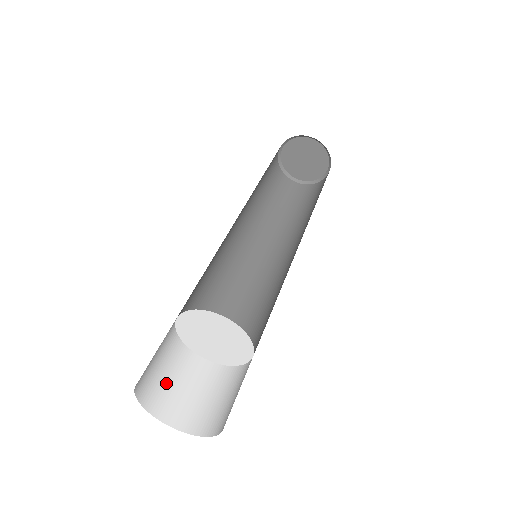
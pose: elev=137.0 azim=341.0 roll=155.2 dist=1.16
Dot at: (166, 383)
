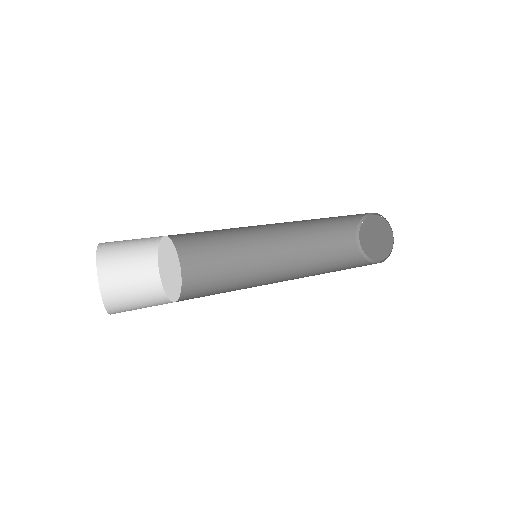
Dot at: (123, 263)
